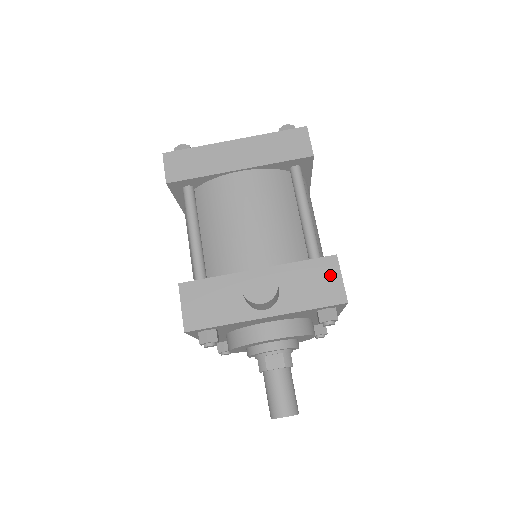
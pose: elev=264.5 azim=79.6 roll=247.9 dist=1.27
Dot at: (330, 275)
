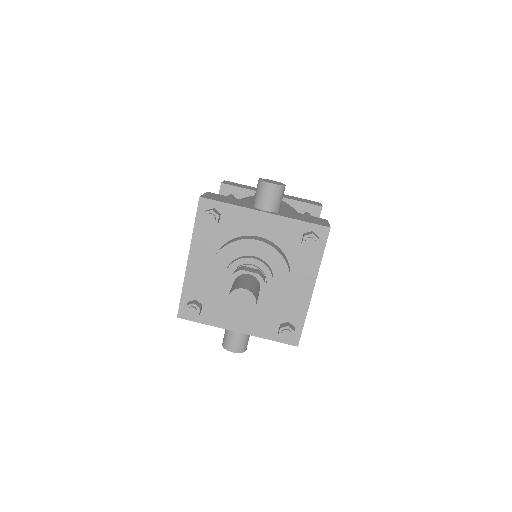
Dot at: (320, 220)
